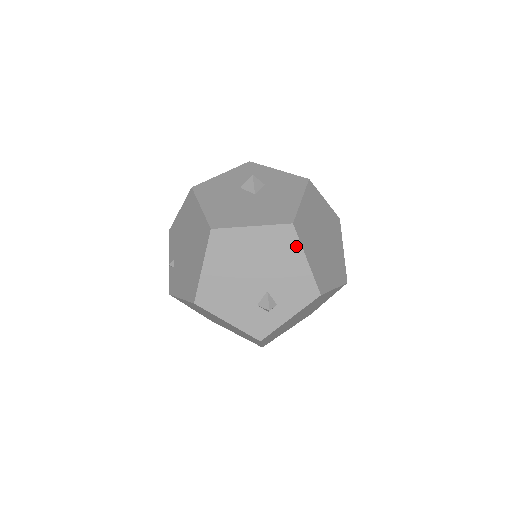
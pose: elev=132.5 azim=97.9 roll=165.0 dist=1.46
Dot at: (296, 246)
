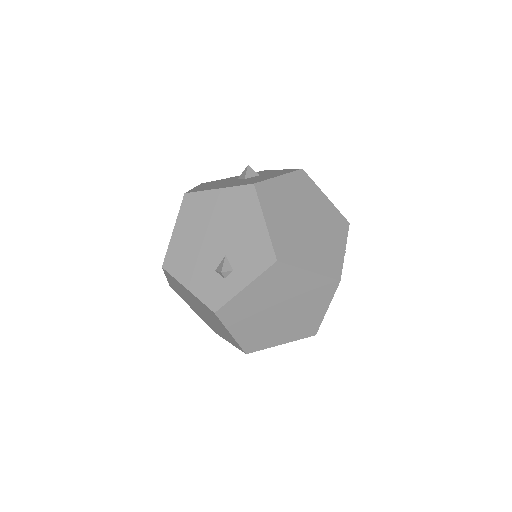
Dot at: (255, 207)
